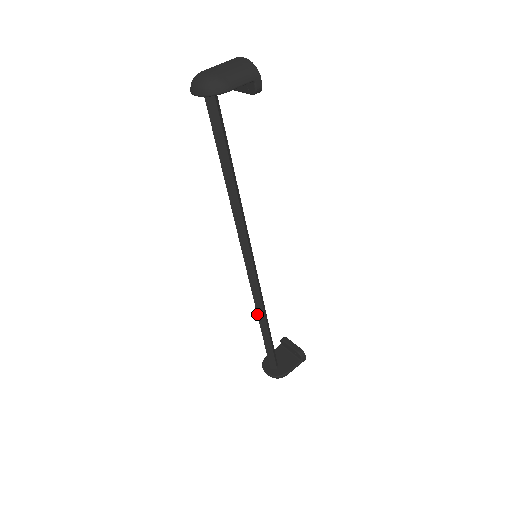
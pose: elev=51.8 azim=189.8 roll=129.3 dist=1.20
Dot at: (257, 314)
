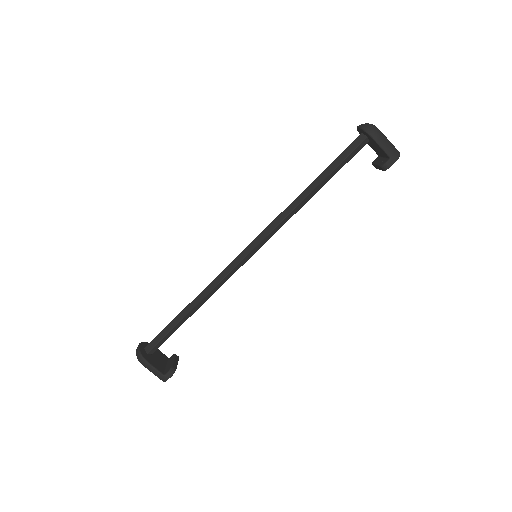
Dot at: (201, 292)
